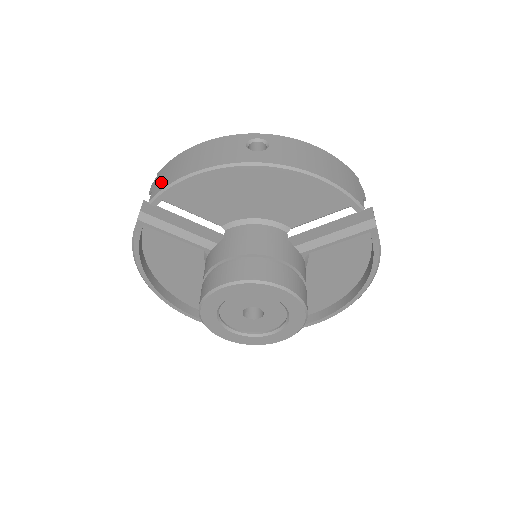
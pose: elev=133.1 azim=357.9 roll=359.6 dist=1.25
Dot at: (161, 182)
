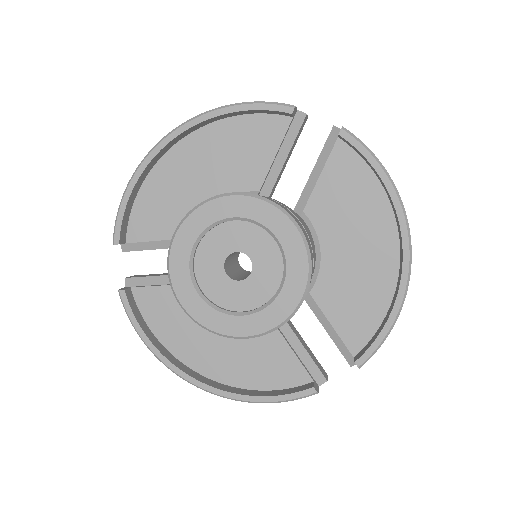
Dot at: occluded
